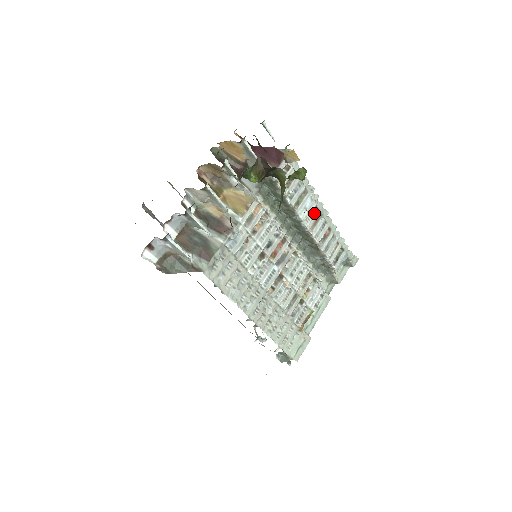
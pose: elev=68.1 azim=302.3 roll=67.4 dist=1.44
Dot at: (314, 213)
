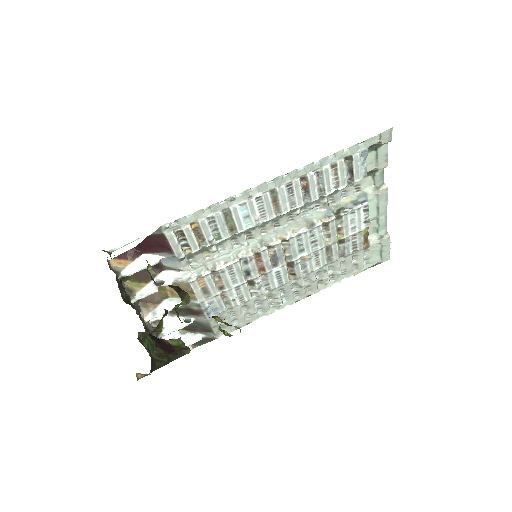
Dot at: (262, 204)
